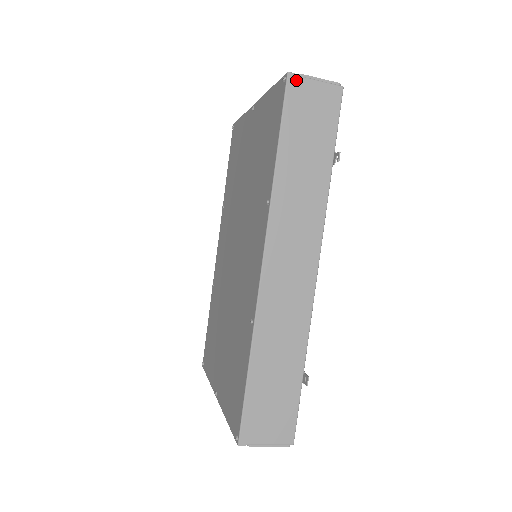
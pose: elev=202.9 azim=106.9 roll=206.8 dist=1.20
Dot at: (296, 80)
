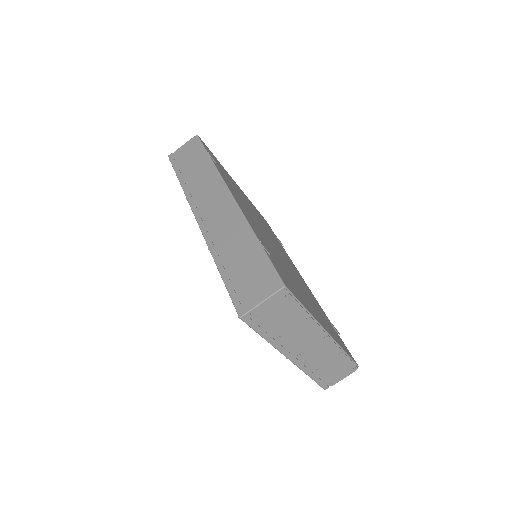
Dot at: (173, 154)
